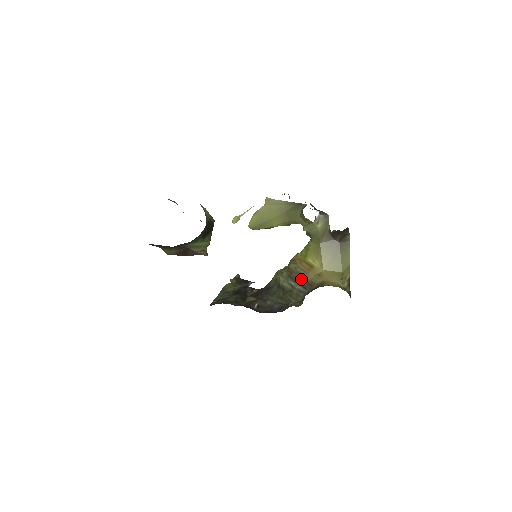
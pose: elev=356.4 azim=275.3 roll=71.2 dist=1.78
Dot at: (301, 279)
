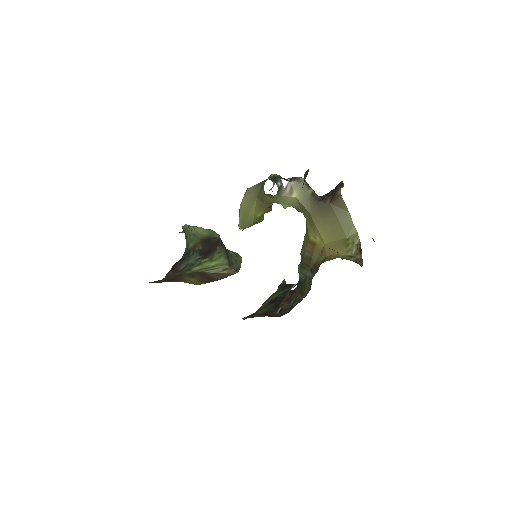
Dot at: (309, 264)
